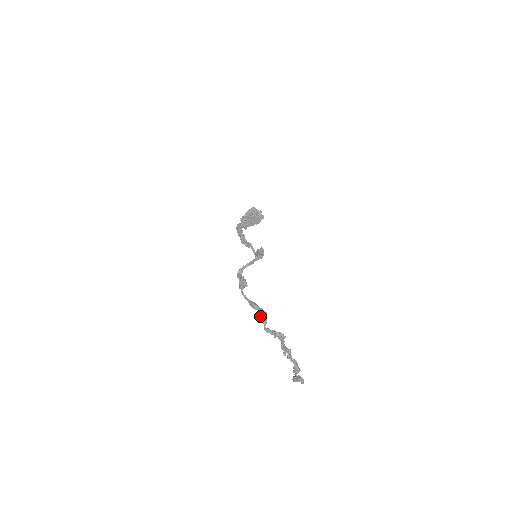
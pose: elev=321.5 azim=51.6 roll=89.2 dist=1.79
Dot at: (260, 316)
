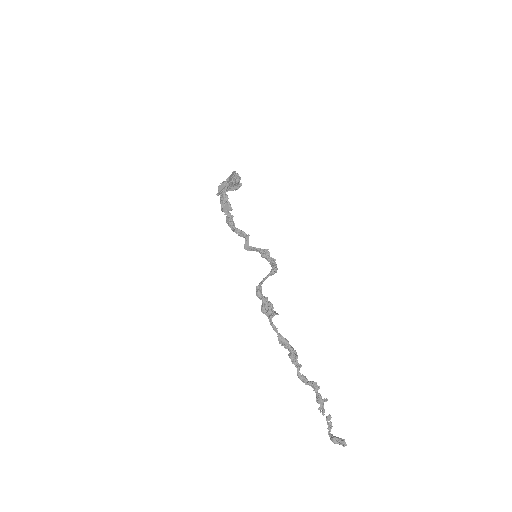
Dot at: (293, 358)
